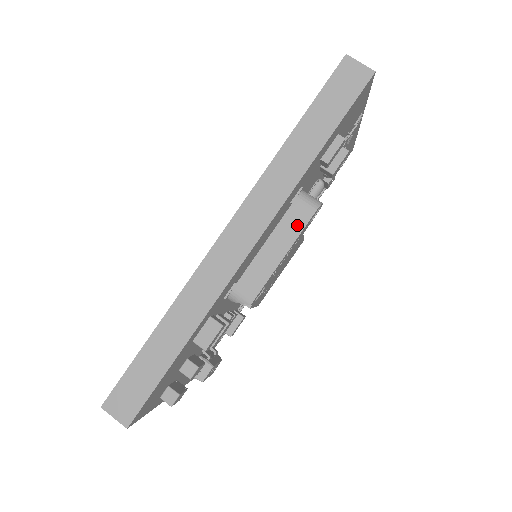
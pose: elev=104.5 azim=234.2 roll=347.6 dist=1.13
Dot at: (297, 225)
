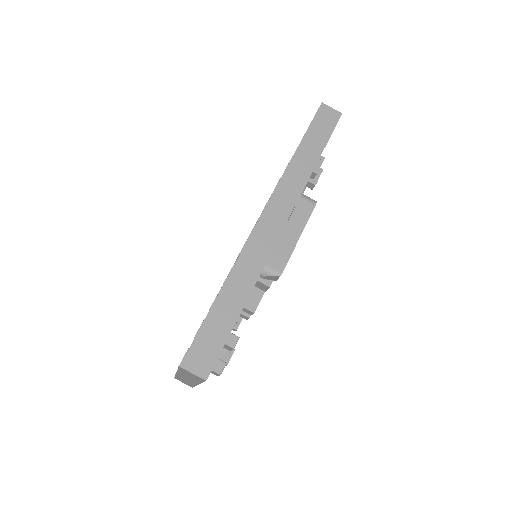
Dot at: (304, 215)
